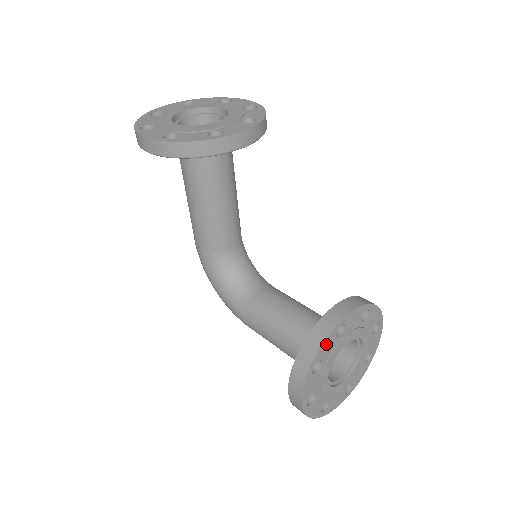
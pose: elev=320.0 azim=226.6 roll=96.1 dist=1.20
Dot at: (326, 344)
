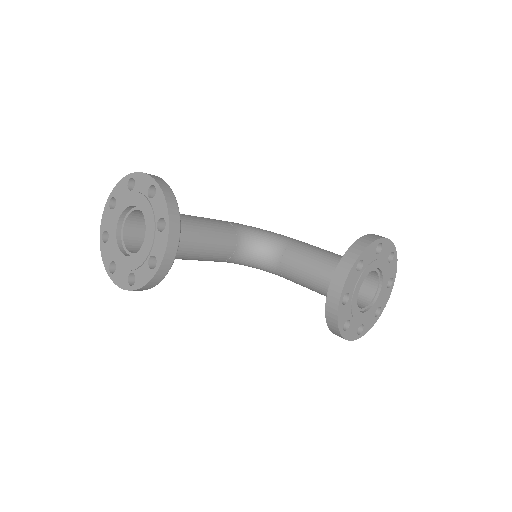
Dot at: (341, 316)
